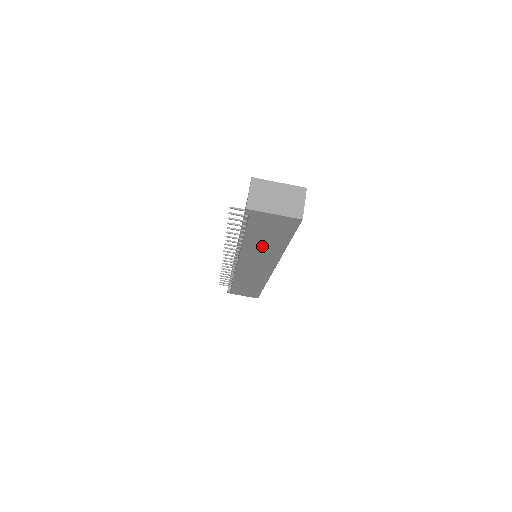
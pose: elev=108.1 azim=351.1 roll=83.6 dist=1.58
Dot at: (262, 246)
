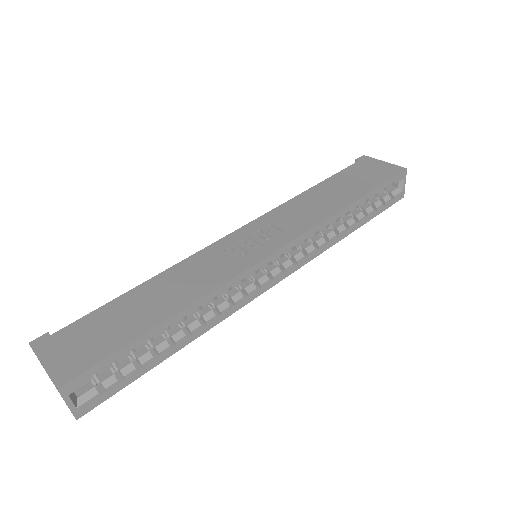
Dot at: occluded
